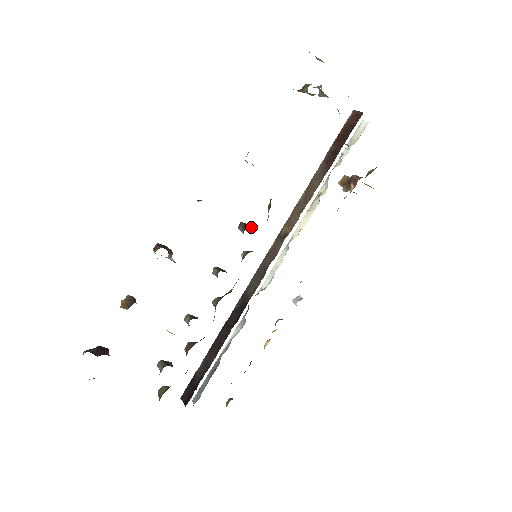
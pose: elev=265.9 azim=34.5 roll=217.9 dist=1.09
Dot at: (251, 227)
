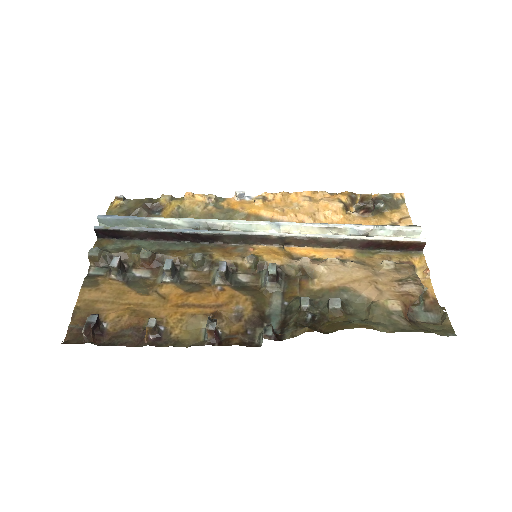
Dot at: occluded
